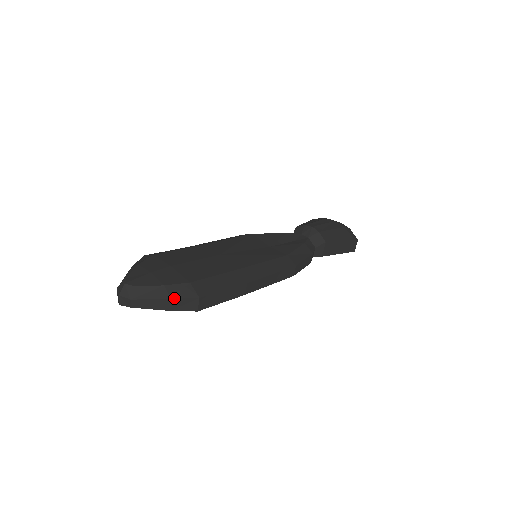
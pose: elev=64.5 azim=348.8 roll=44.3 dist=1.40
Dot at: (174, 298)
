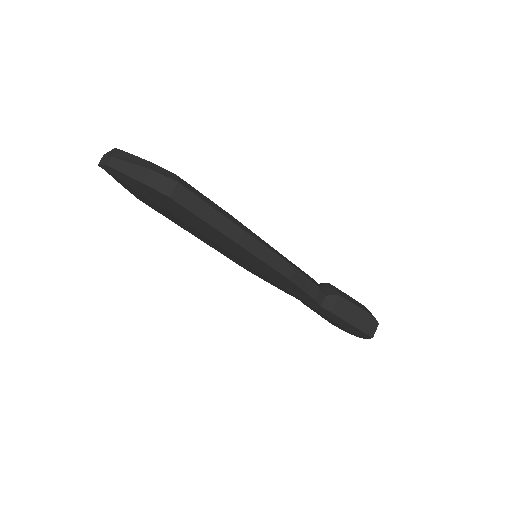
Dot at: (153, 170)
